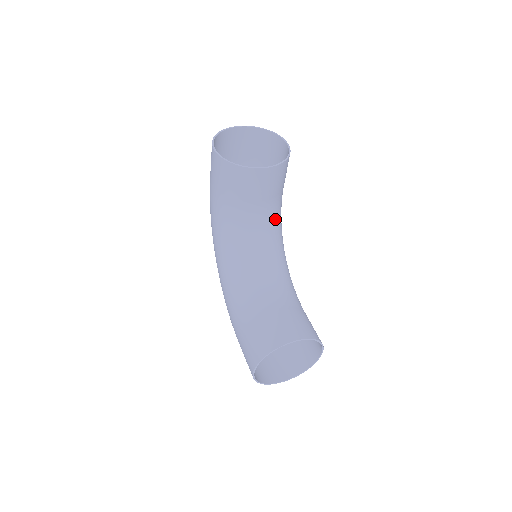
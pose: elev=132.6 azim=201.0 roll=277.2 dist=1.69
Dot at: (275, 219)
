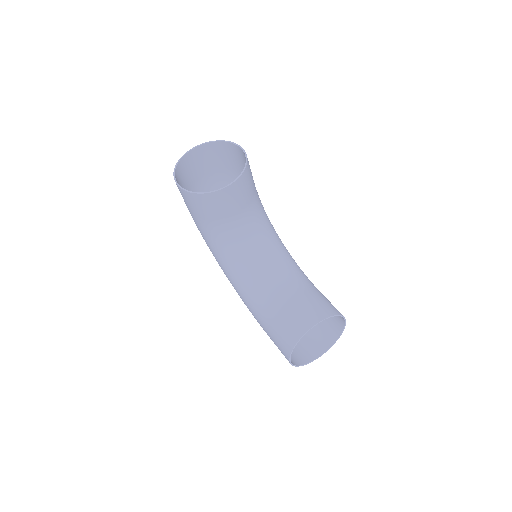
Dot at: (259, 219)
